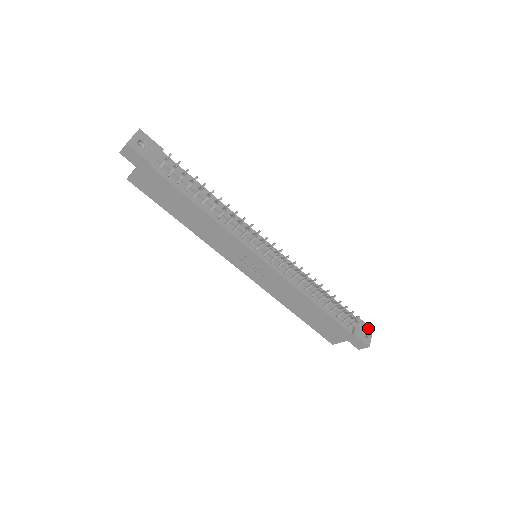
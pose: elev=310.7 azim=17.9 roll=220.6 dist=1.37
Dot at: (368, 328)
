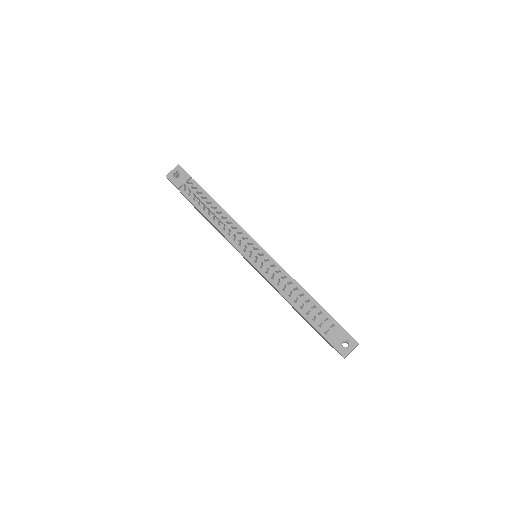
Dot at: (352, 340)
